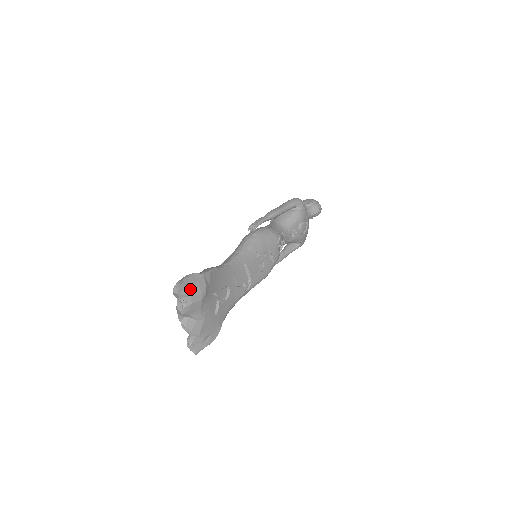
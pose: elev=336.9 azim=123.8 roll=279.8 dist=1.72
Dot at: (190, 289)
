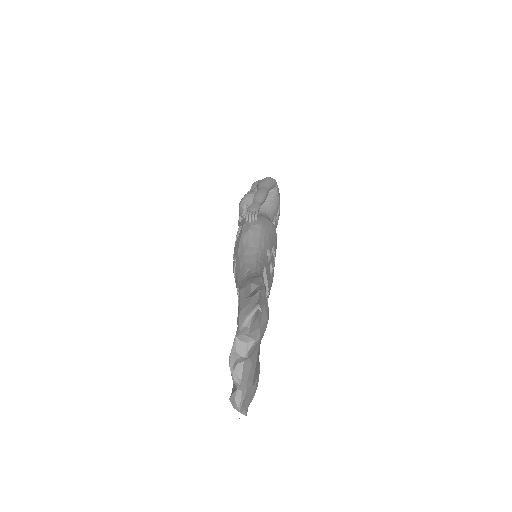
Dot at: (259, 316)
